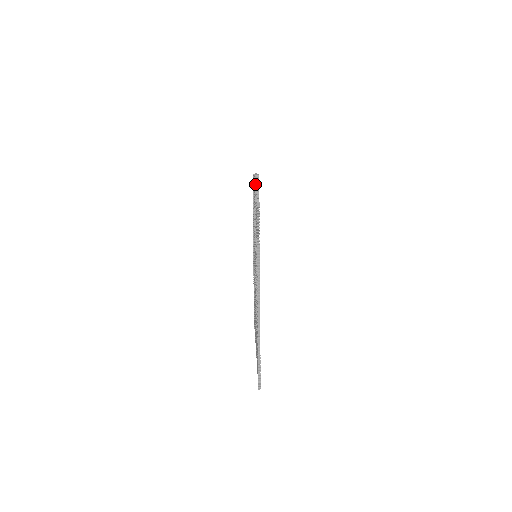
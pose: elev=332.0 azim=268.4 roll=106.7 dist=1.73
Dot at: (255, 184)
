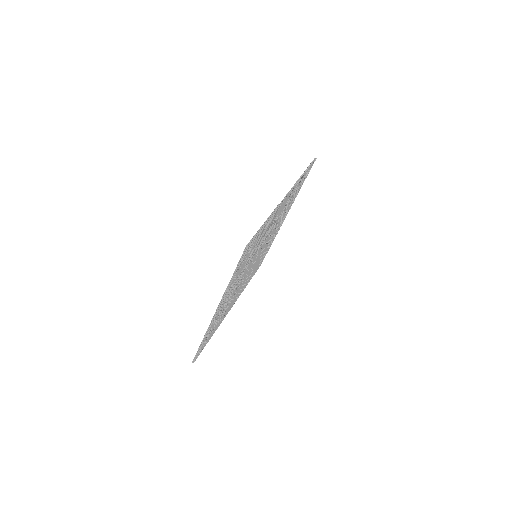
Dot at: occluded
